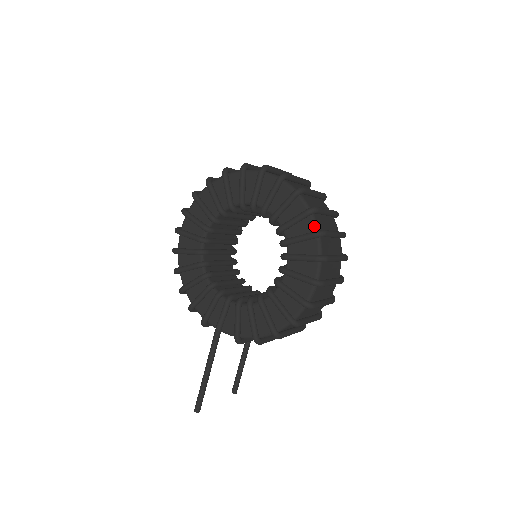
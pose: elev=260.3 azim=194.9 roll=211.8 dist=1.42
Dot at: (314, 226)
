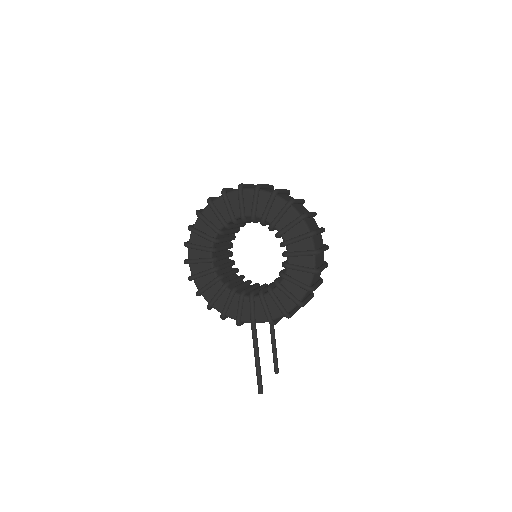
Dot at: (296, 213)
